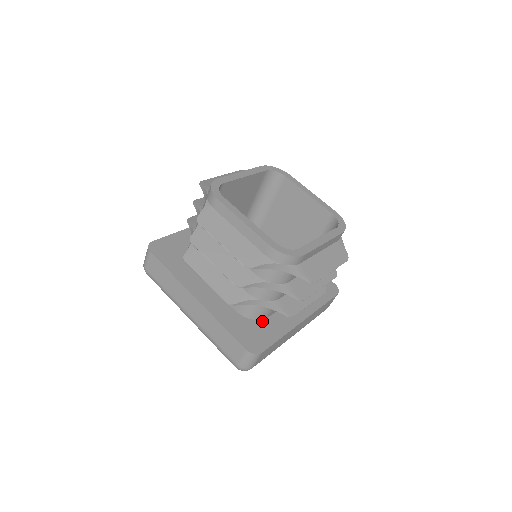
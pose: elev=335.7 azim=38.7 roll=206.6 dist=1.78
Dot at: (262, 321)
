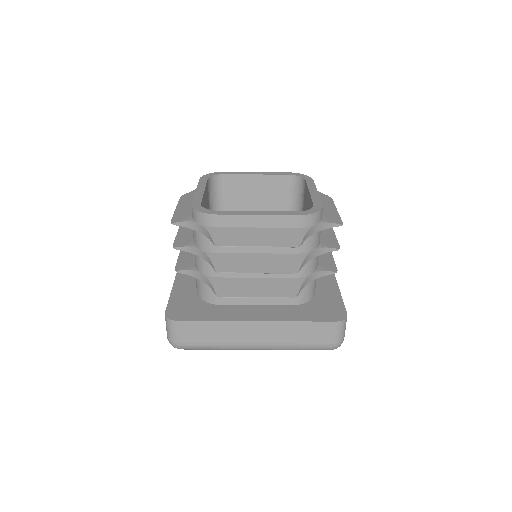
Dot at: (210, 304)
